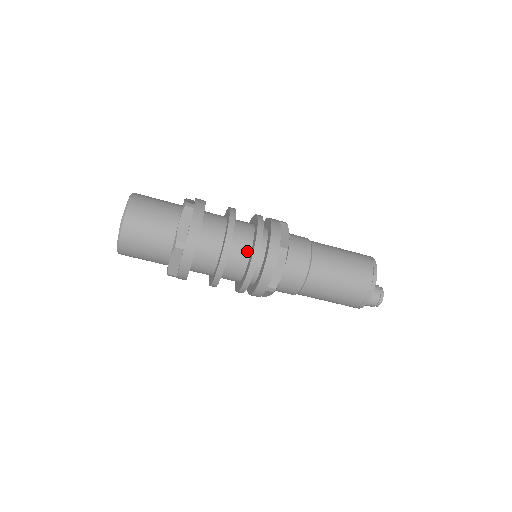
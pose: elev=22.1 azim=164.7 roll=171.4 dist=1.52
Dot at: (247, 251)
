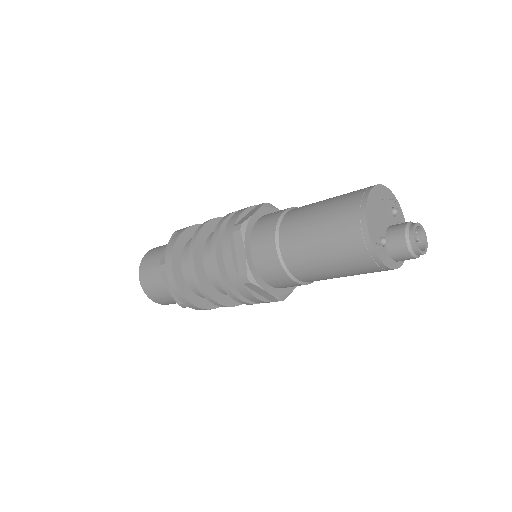
Dot at: occluded
